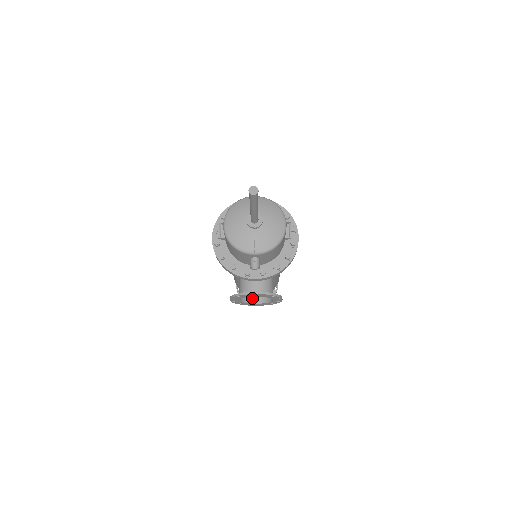
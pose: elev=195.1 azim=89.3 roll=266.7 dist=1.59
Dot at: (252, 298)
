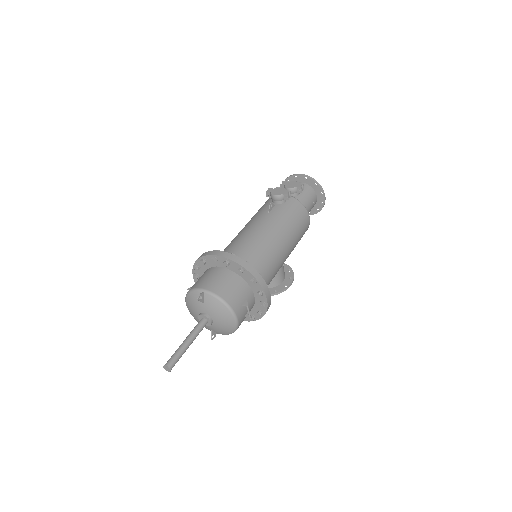
Dot at: occluded
